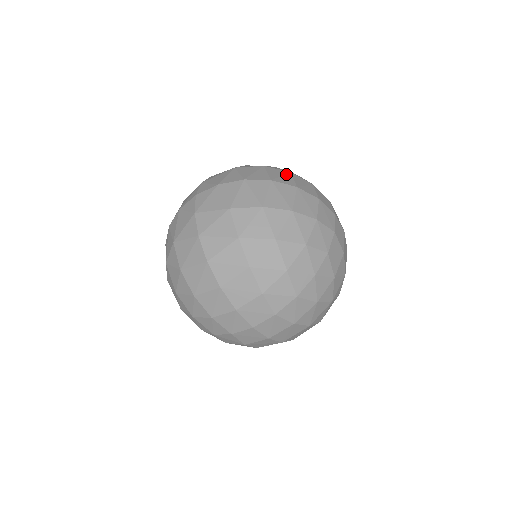
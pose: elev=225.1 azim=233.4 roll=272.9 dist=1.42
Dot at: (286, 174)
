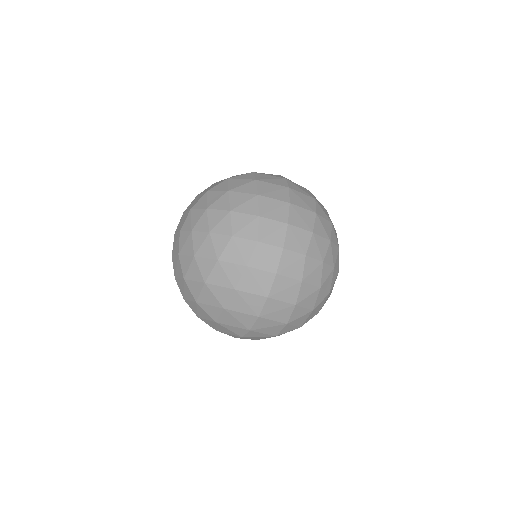
Dot at: occluded
